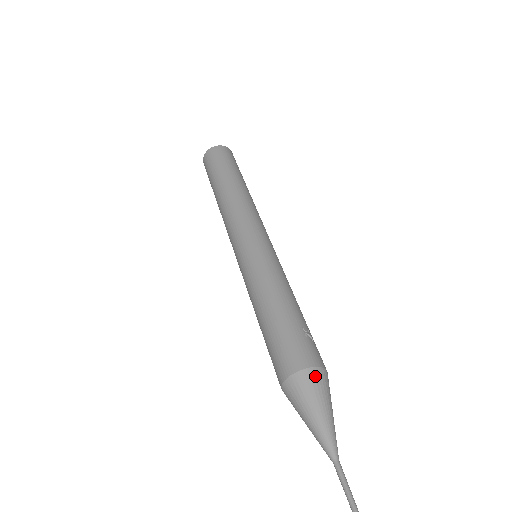
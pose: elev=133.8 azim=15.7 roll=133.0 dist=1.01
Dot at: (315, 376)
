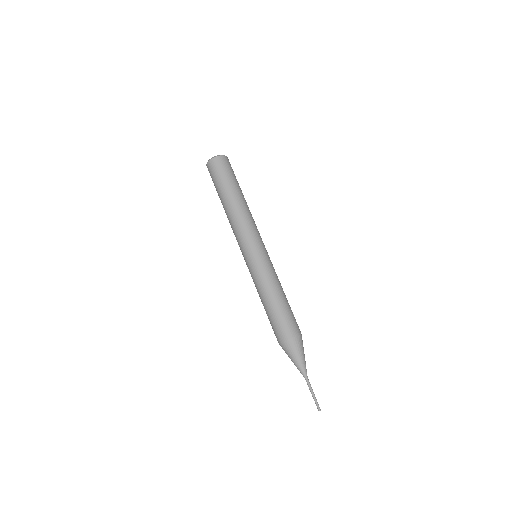
Dot at: occluded
